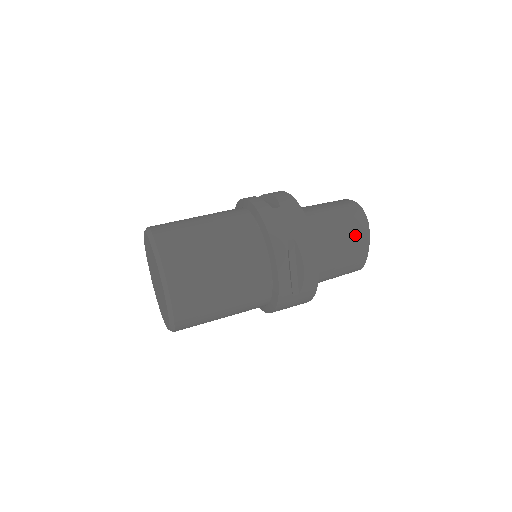
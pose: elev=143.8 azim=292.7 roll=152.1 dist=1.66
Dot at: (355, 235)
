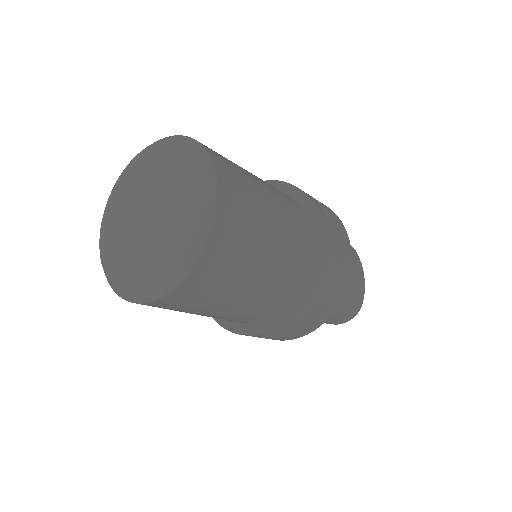
Dot at: occluded
